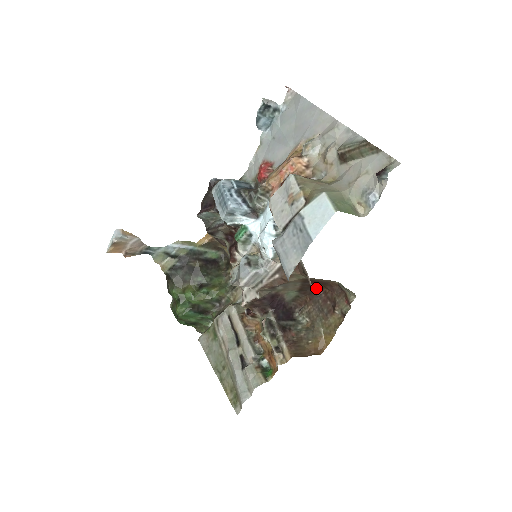
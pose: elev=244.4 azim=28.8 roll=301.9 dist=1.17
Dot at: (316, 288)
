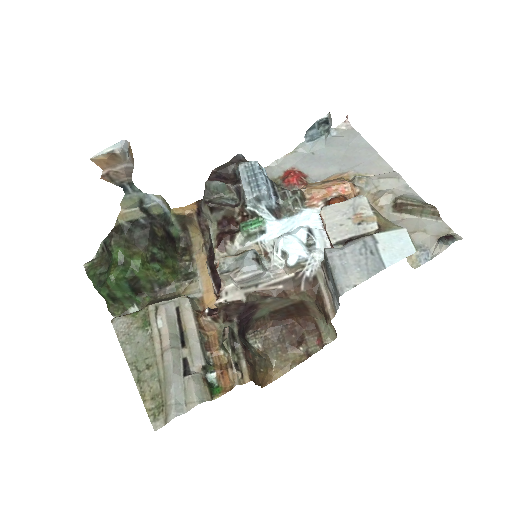
Dot at: (287, 316)
